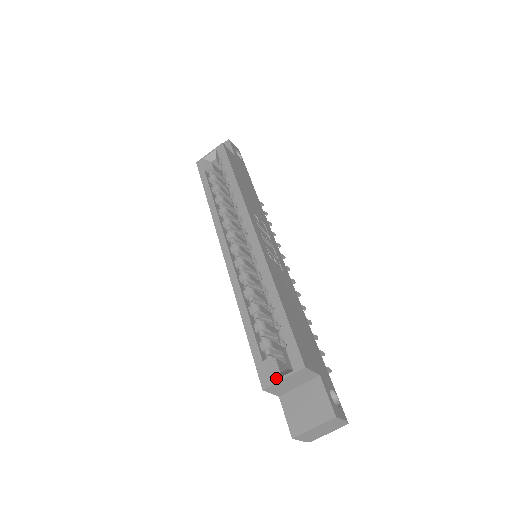
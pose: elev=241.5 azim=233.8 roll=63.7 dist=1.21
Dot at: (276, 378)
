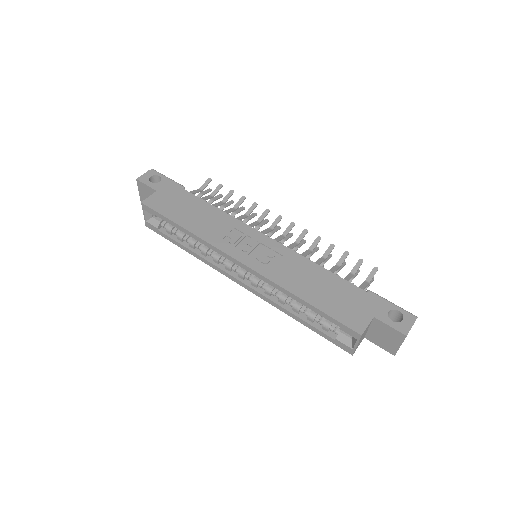
Dot at: (352, 346)
